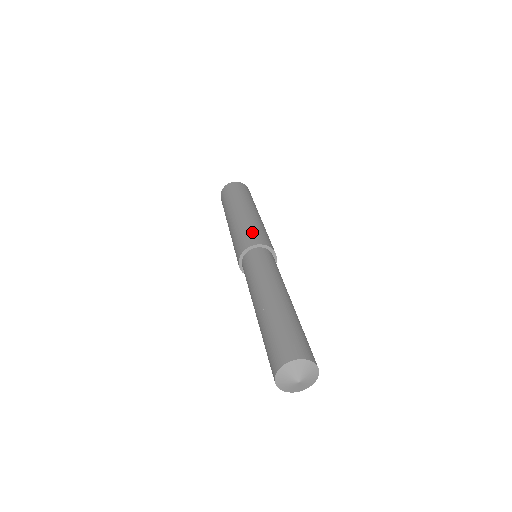
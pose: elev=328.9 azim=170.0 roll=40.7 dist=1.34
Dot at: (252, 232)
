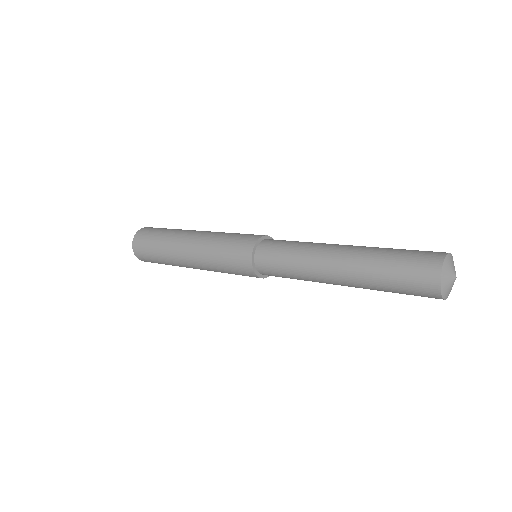
Dot at: (239, 235)
